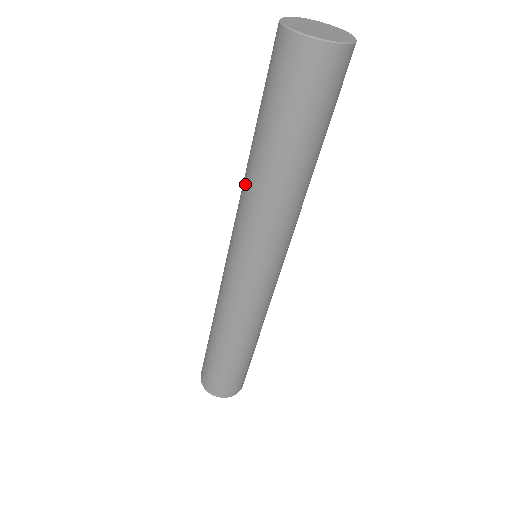
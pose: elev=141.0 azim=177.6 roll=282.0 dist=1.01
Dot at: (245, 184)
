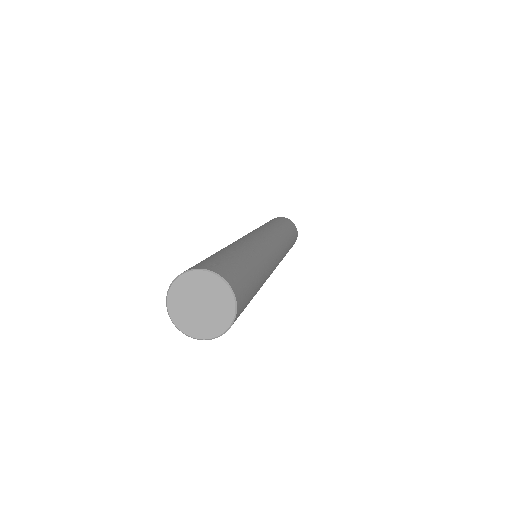
Dot at: occluded
